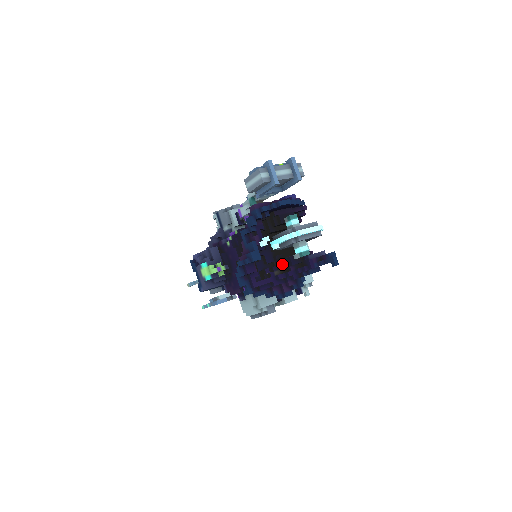
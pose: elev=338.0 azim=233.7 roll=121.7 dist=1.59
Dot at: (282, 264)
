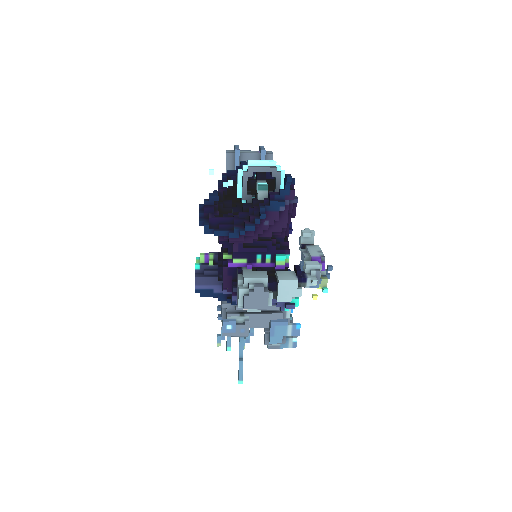
Dot at: (244, 204)
